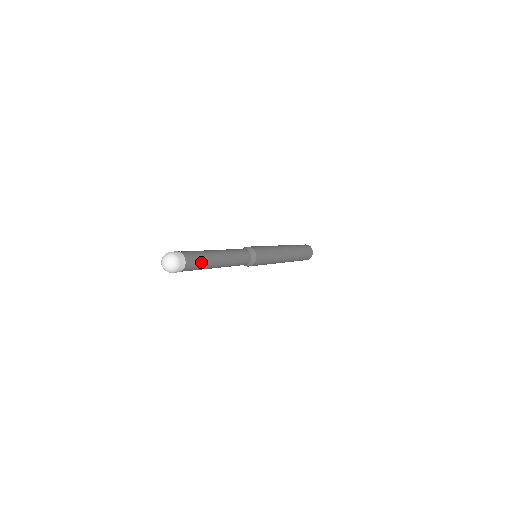
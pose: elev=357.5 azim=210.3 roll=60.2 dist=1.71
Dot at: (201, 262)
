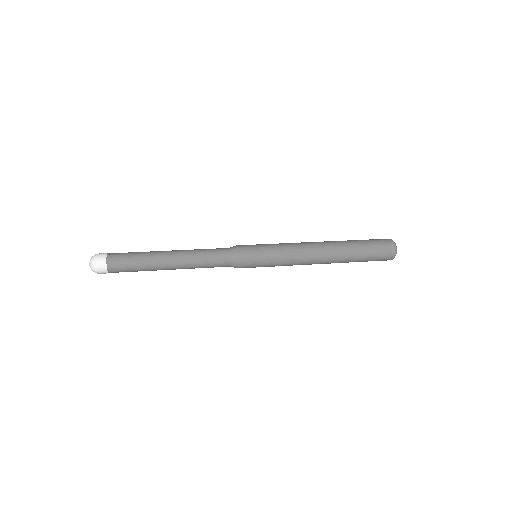
Dot at: (133, 264)
